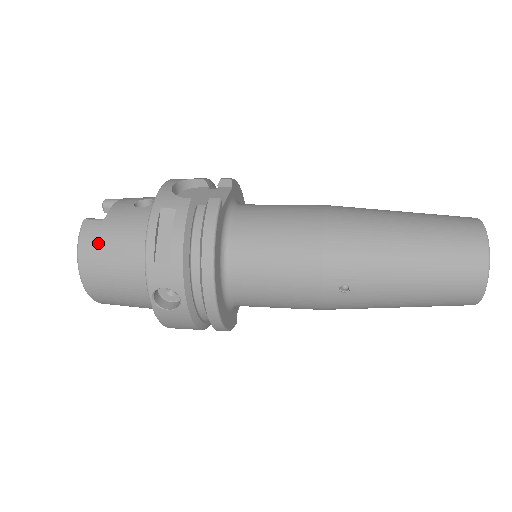
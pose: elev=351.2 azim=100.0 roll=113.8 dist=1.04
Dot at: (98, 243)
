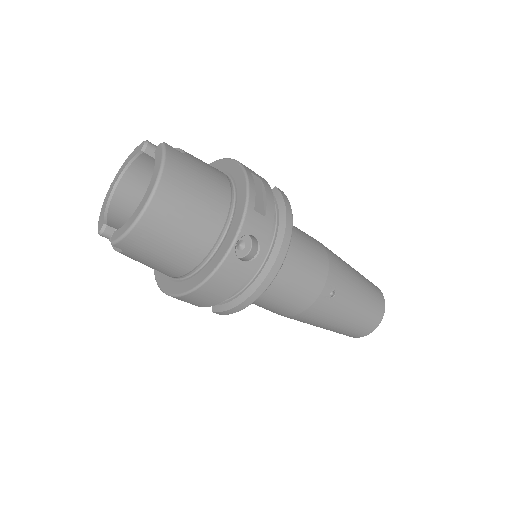
Dot at: (186, 170)
